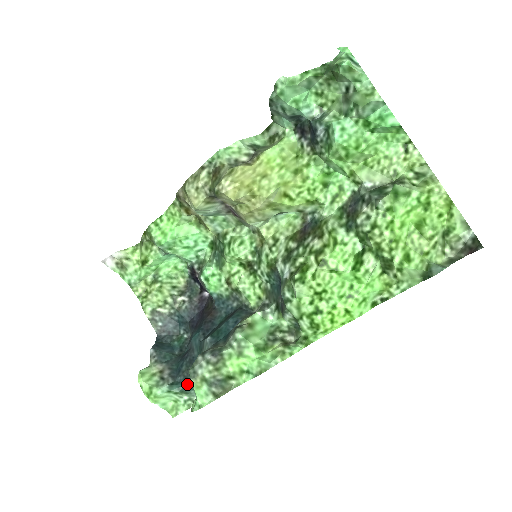
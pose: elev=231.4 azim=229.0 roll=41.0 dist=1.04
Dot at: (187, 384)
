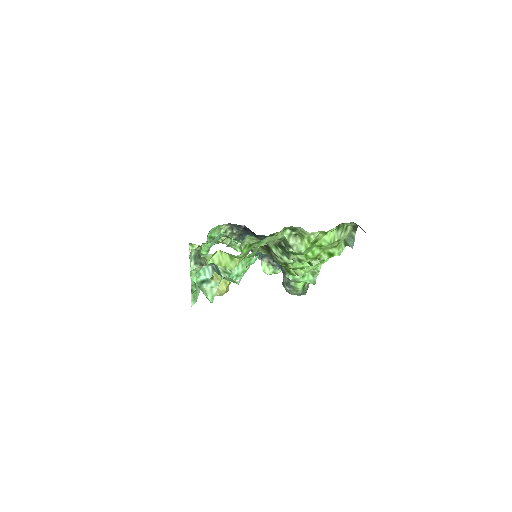
Dot at: occluded
